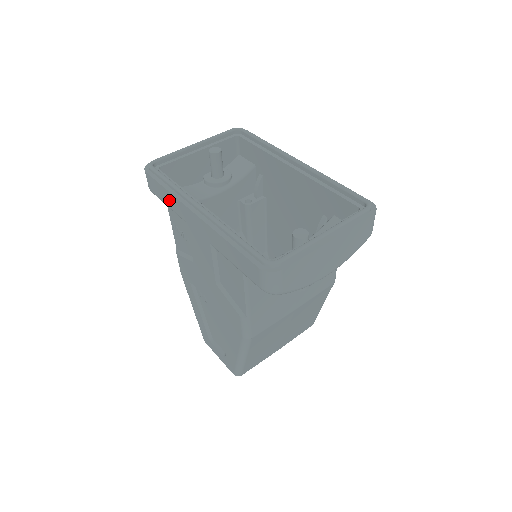
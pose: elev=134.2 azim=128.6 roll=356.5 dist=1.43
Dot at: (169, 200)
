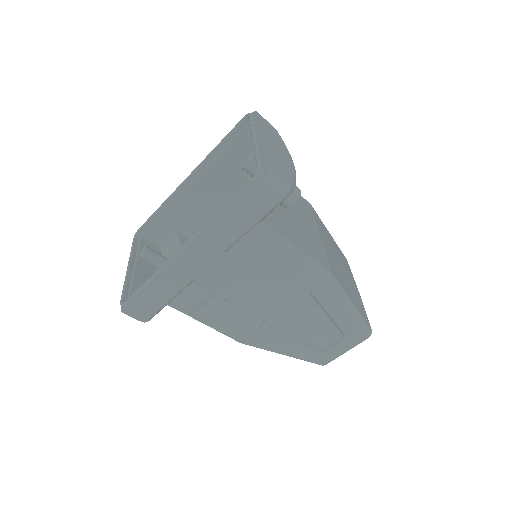
Dot at: (163, 291)
